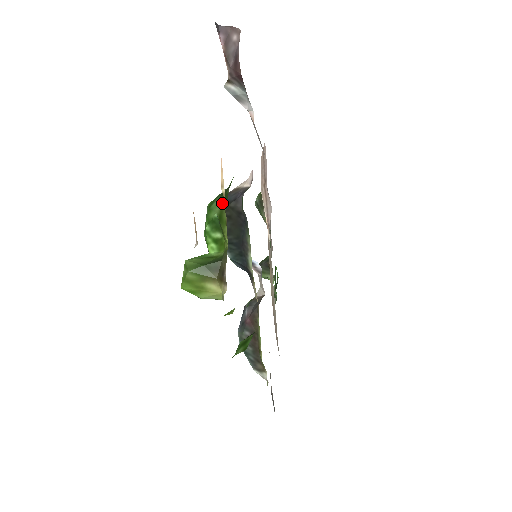
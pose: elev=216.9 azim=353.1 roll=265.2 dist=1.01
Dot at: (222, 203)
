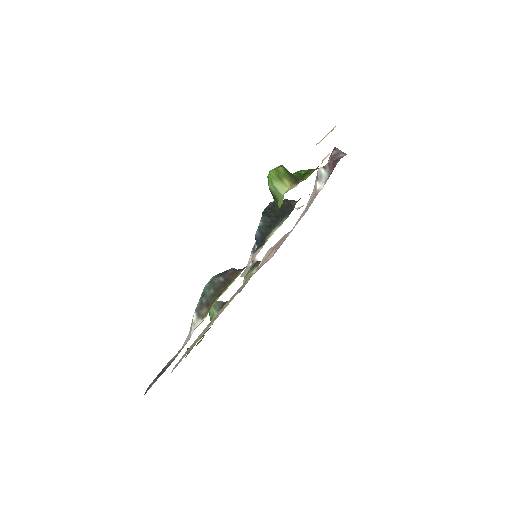
Dot at: (312, 169)
